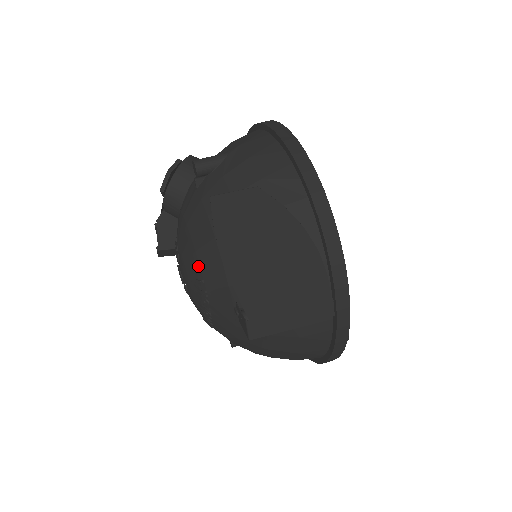
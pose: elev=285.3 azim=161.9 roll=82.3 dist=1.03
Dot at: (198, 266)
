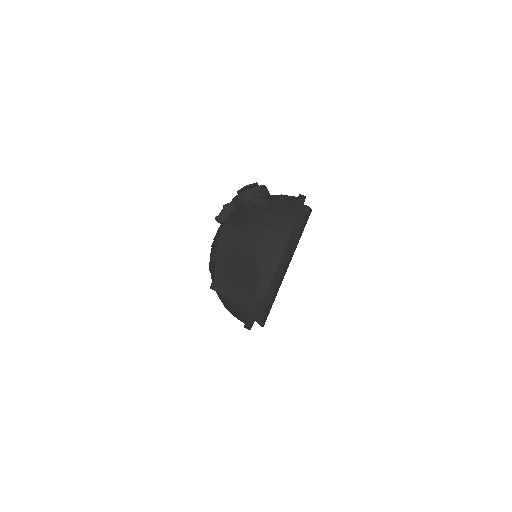
Dot at: occluded
